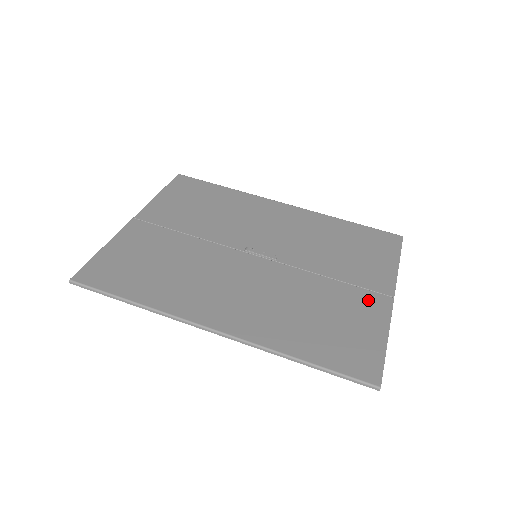
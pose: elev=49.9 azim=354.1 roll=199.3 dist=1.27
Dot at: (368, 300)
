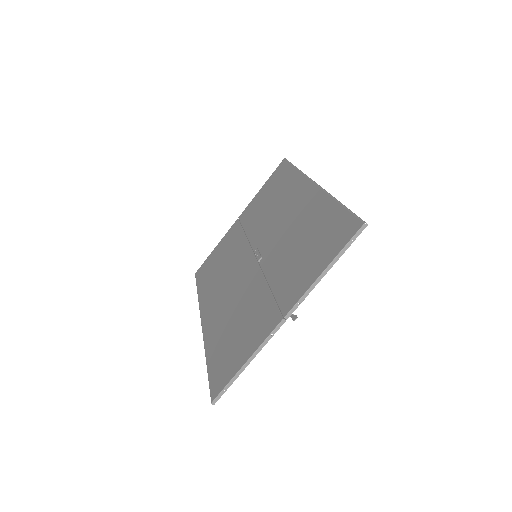
Dot at: (267, 317)
